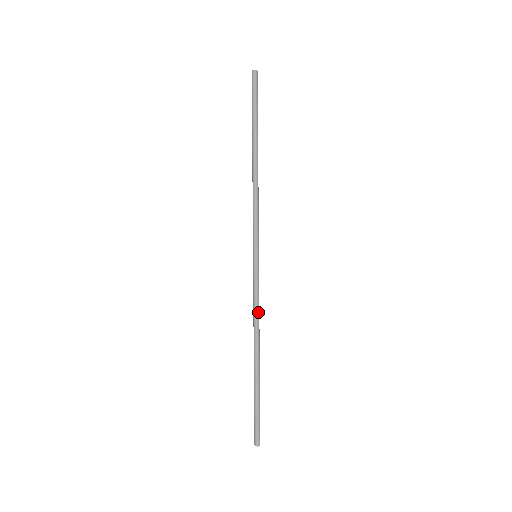
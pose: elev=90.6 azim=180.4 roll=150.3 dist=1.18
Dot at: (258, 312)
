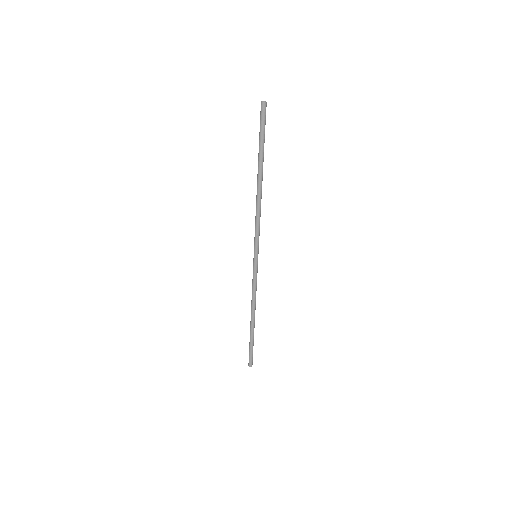
Dot at: occluded
